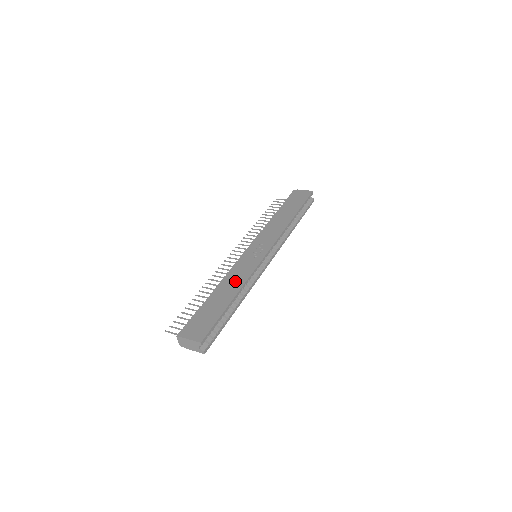
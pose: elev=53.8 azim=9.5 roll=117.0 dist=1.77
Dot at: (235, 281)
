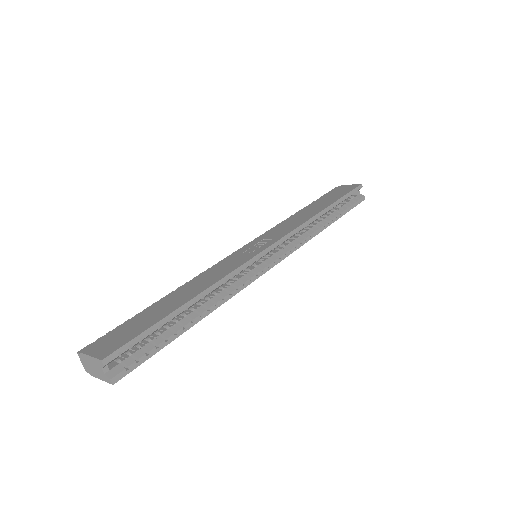
Dot at: (205, 280)
